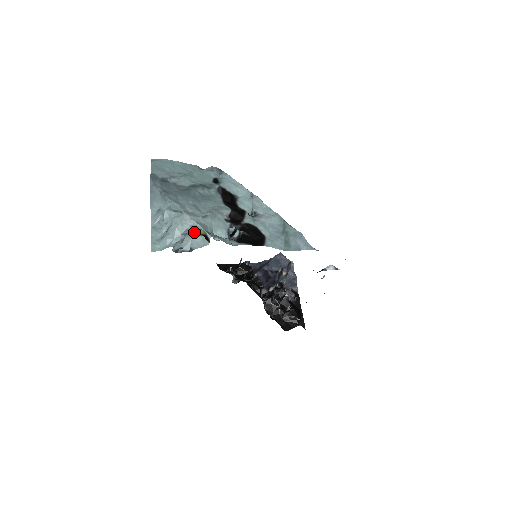
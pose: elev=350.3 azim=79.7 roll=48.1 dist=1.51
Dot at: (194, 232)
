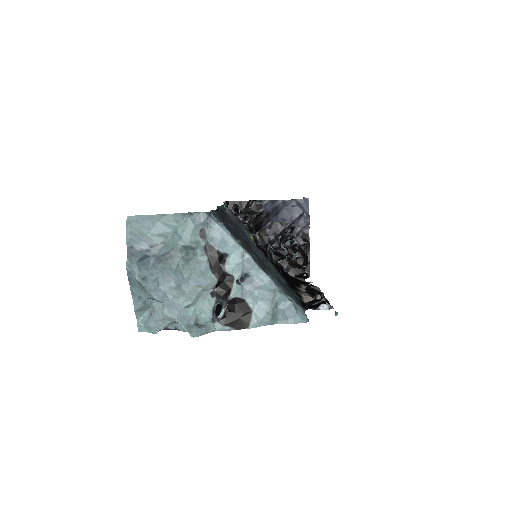
Dot at: occluded
